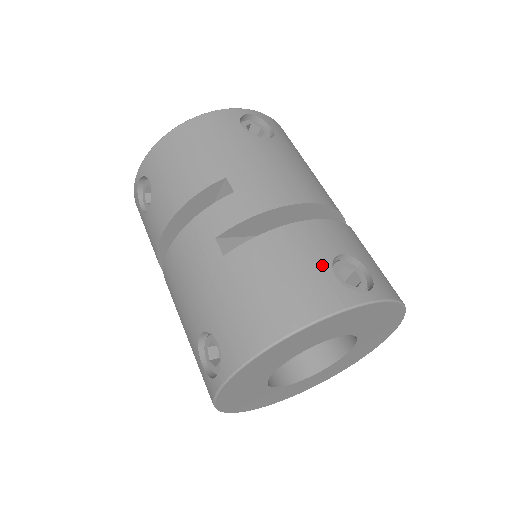
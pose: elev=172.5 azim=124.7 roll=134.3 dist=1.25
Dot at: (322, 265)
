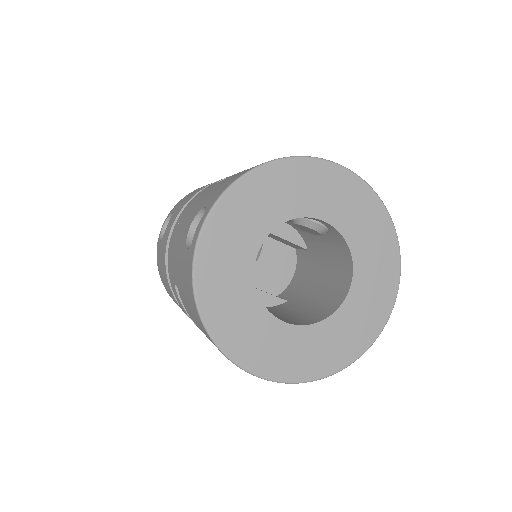
Dot at: occluded
